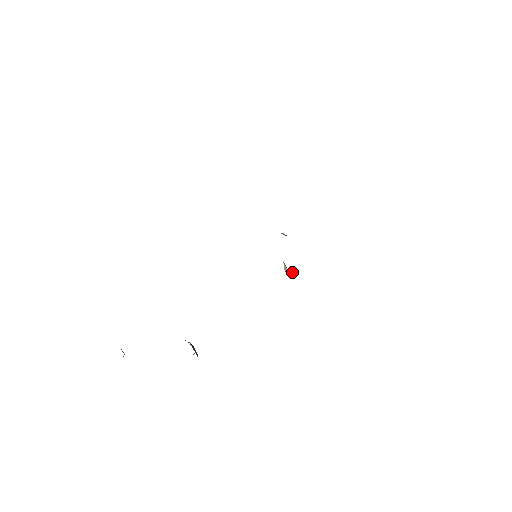
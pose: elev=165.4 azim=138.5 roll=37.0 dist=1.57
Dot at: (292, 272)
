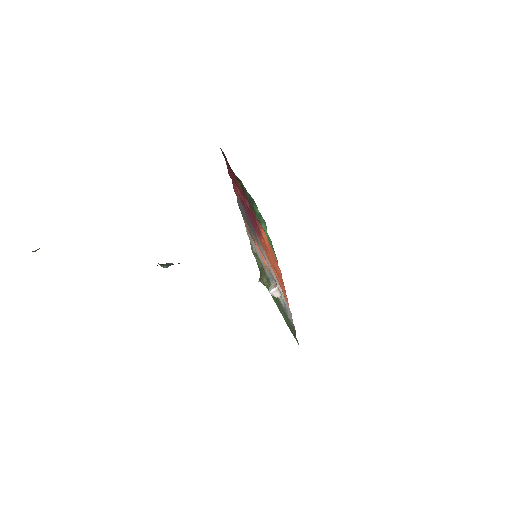
Dot at: (278, 292)
